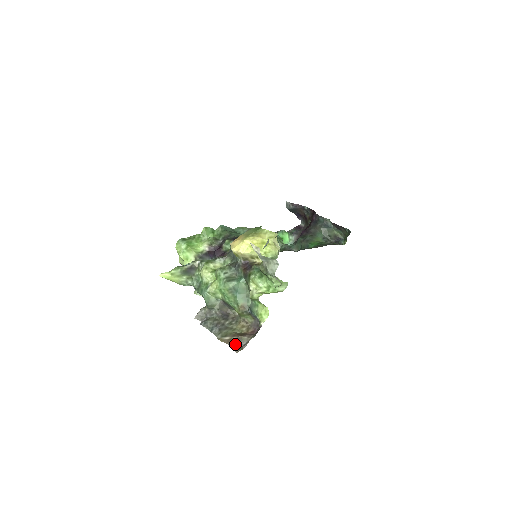
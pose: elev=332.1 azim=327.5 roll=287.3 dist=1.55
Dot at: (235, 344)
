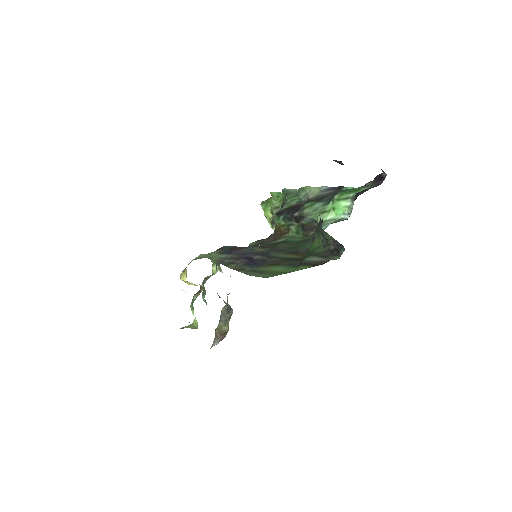
Dot at: (215, 340)
